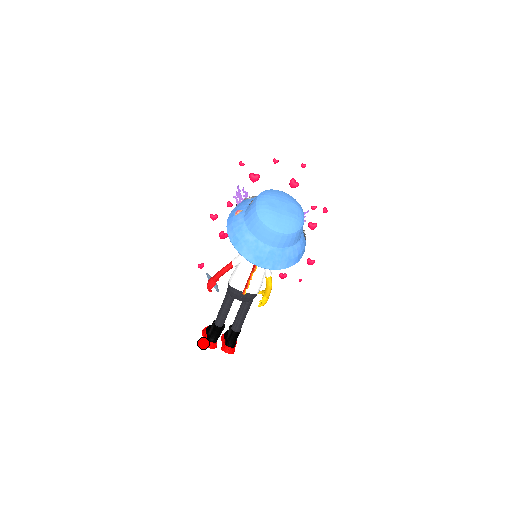
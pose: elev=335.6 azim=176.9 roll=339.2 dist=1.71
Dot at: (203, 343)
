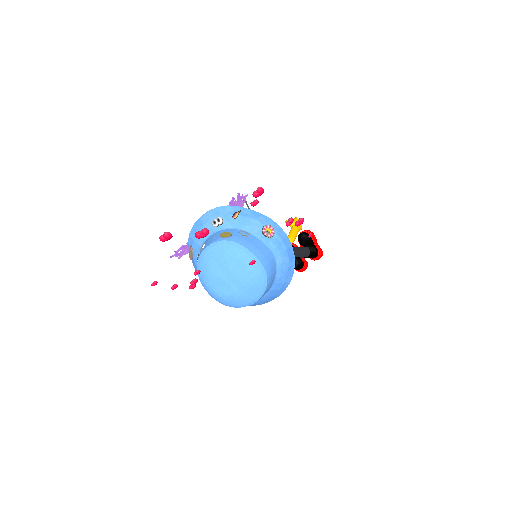
Dot at: occluded
